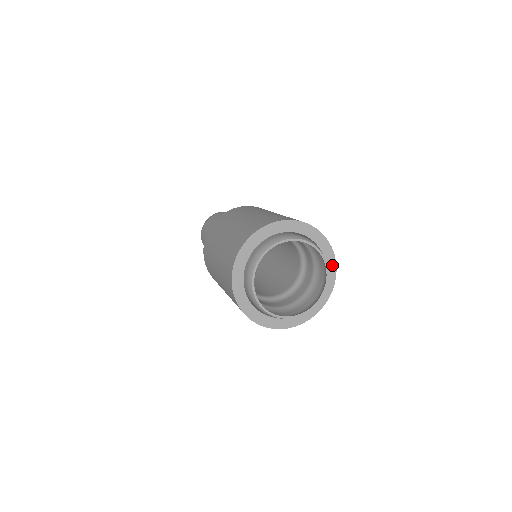
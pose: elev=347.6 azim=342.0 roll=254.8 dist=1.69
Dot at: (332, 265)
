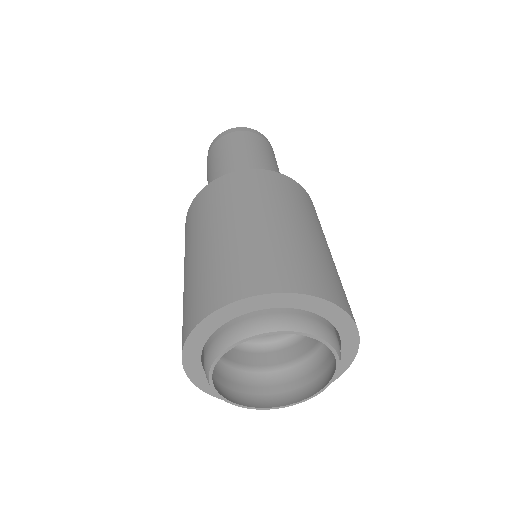
Dot at: (345, 321)
